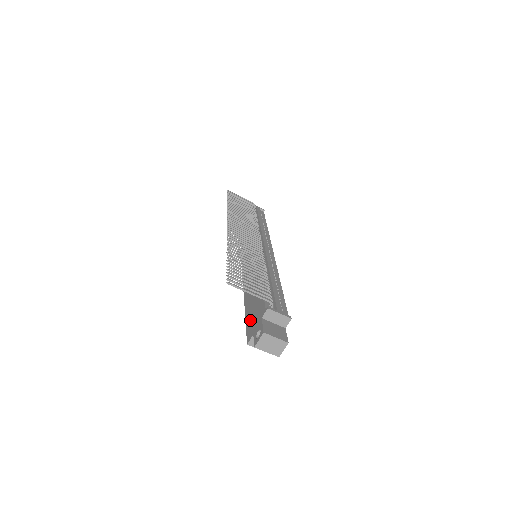
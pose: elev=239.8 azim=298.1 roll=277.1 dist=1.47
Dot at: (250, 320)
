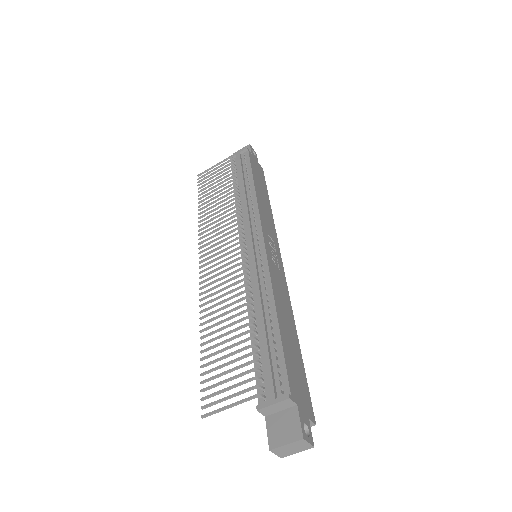
Dot at: occluded
